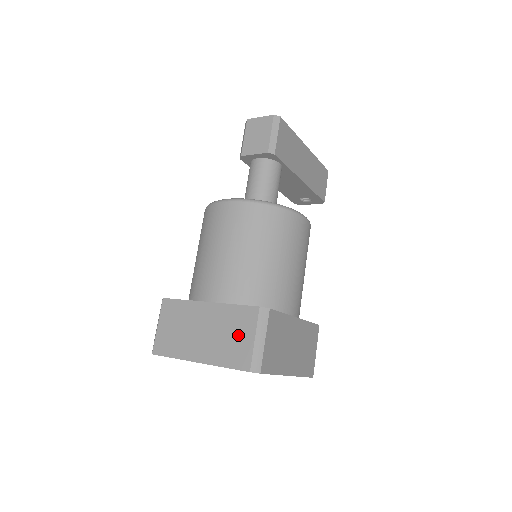
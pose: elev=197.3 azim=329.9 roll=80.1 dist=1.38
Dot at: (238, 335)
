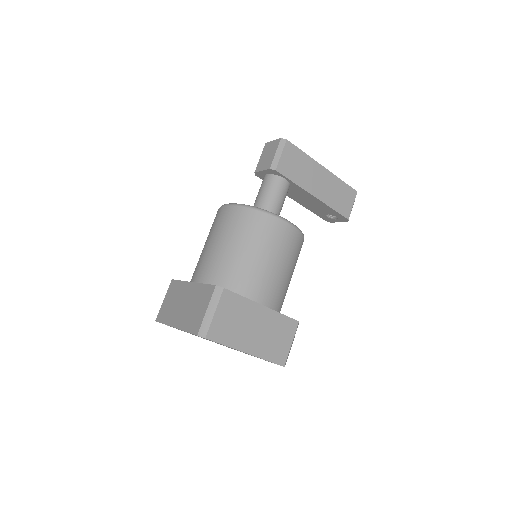
Dot at: (199, 307)
